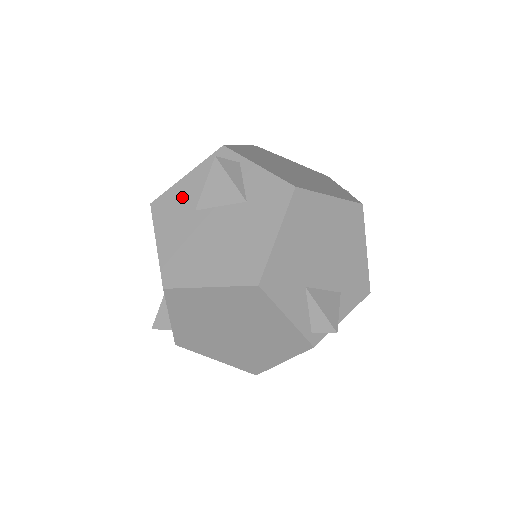
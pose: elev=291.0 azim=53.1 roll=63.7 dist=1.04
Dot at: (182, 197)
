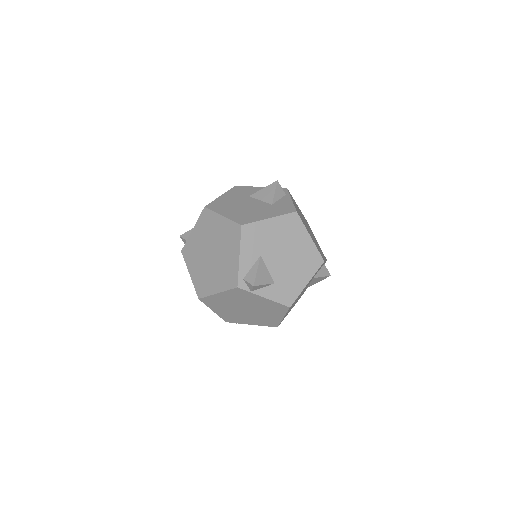
Dot at: (250, 191)
